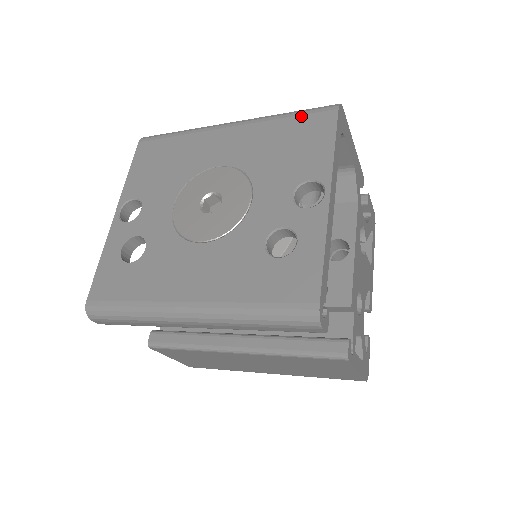
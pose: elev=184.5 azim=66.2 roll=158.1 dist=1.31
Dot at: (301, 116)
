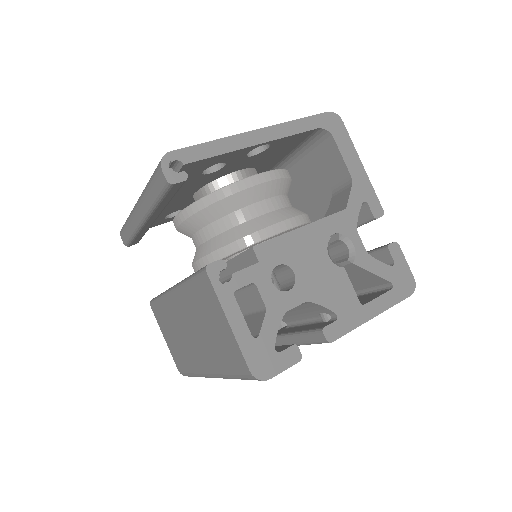
Dot at: occluded
